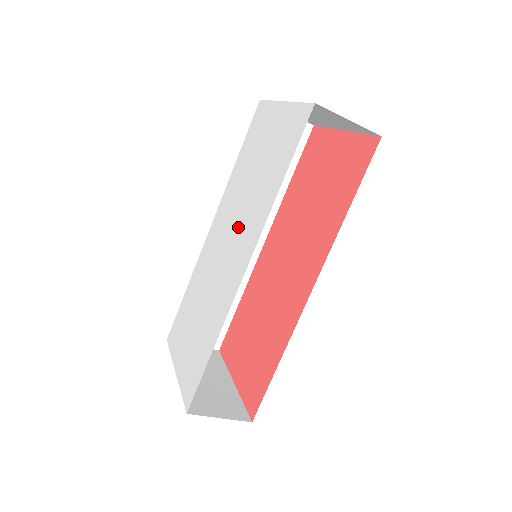
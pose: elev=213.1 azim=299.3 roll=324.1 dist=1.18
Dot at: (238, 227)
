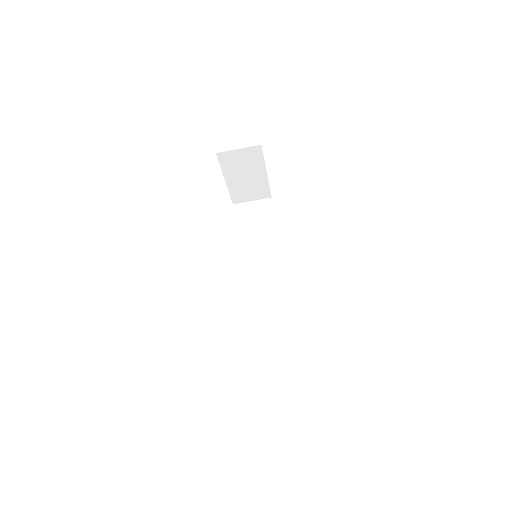
Dot at: occluded
